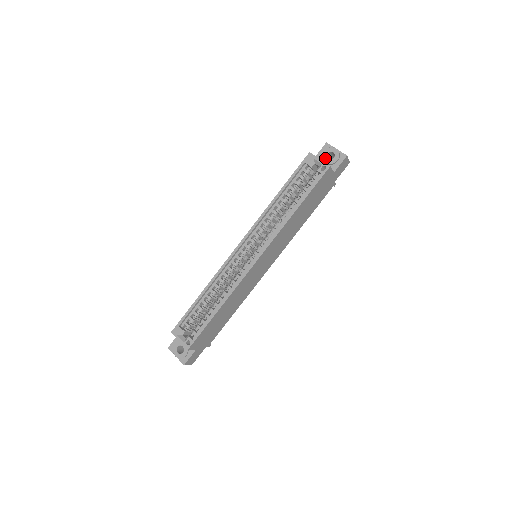
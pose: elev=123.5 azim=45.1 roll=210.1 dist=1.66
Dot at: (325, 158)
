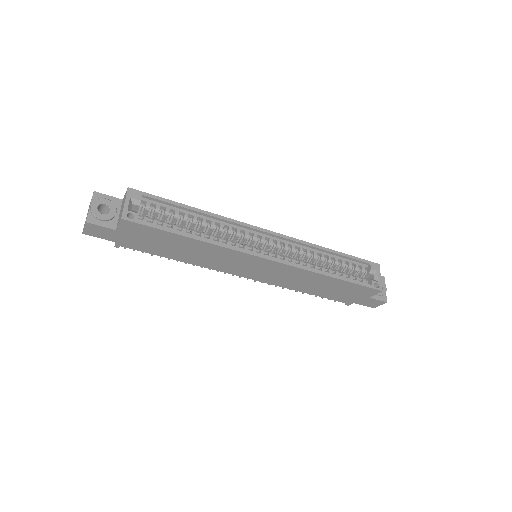
Dot at: occluded
